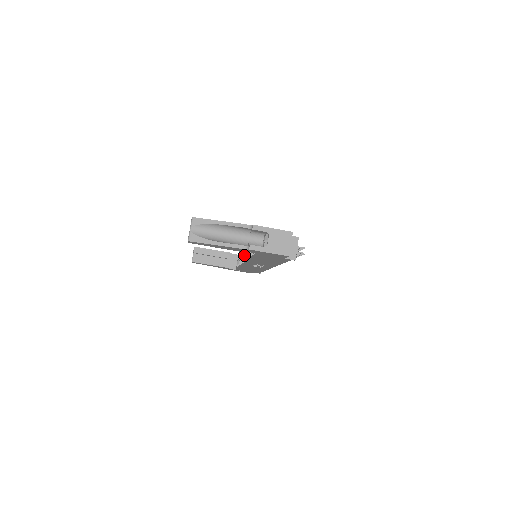
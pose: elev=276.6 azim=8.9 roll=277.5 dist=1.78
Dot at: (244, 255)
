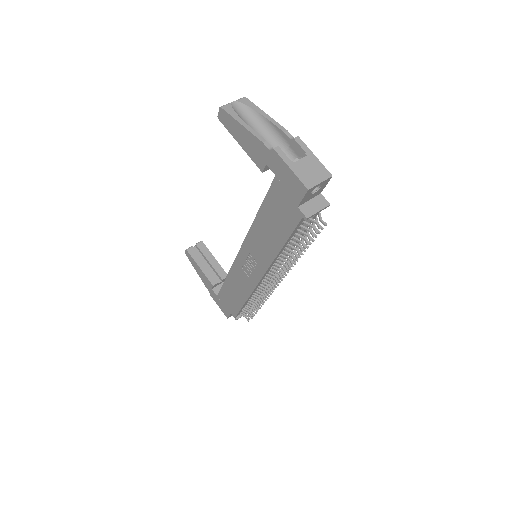
Dot at: occluded
